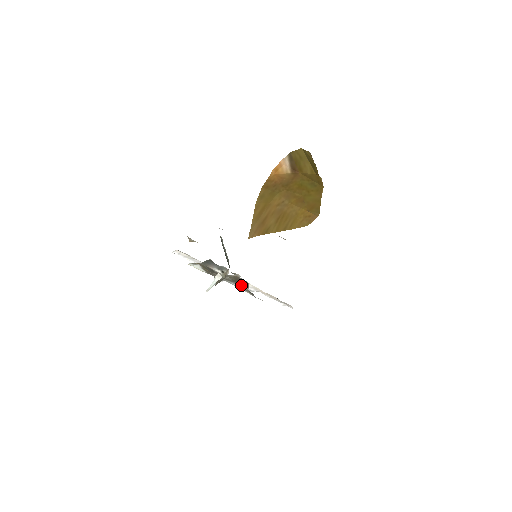
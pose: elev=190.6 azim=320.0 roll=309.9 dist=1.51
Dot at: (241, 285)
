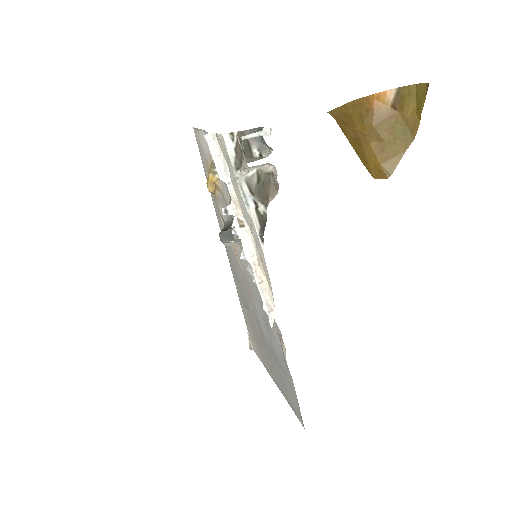
Dot at: (263, 196)
